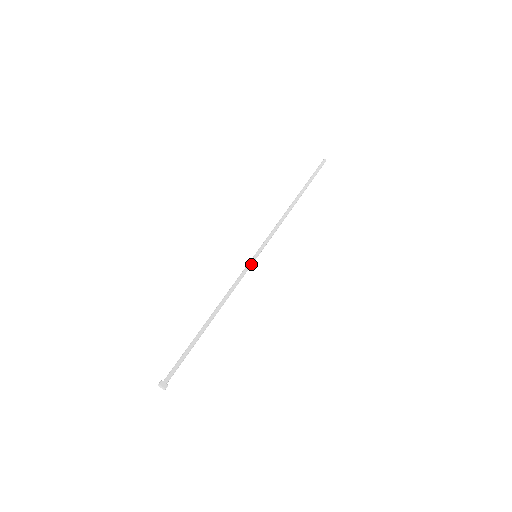
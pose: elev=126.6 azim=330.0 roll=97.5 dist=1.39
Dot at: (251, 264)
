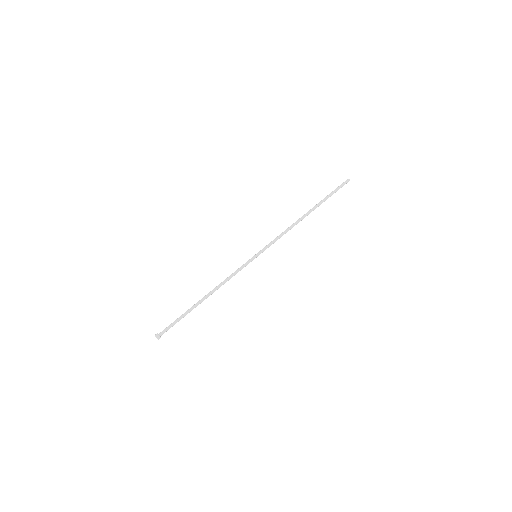
Dot at: (249, 262)
